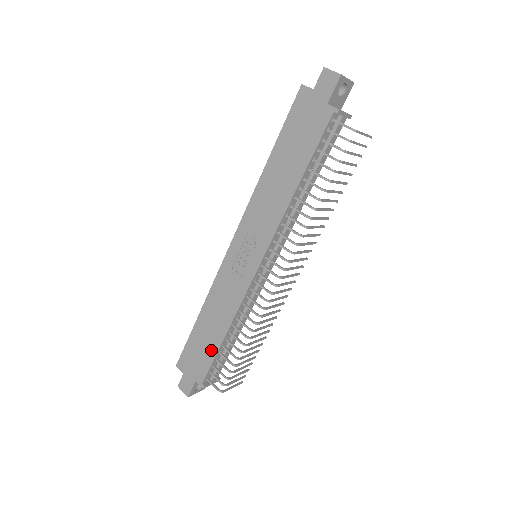
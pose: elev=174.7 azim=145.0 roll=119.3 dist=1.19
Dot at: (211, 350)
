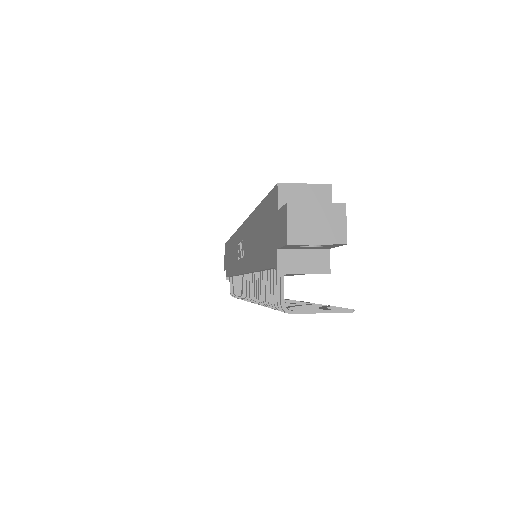
Dot at: (229, 269)
